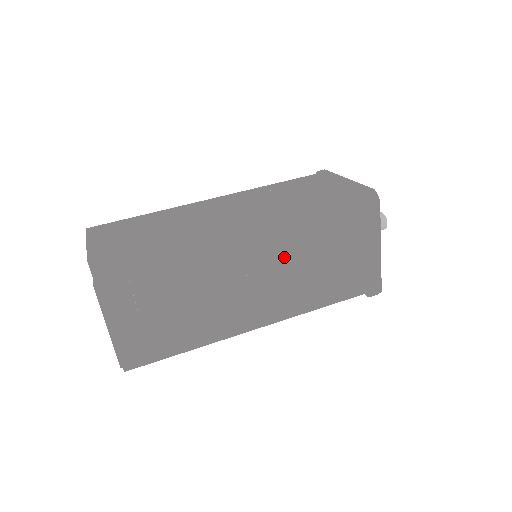
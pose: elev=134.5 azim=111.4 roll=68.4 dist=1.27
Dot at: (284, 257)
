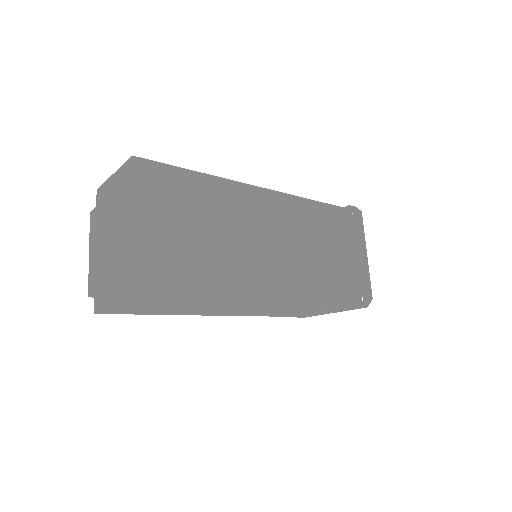
Dot at: (299, 224)
